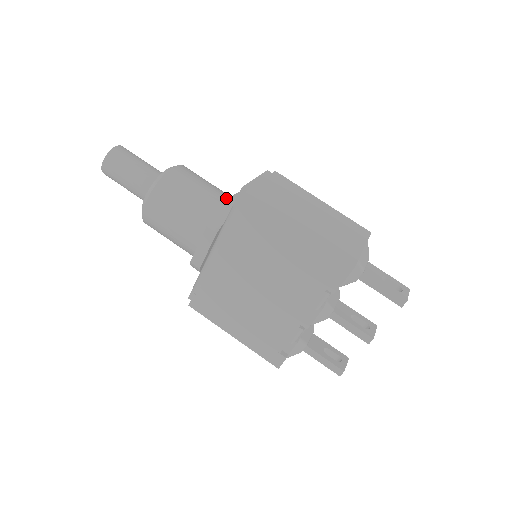
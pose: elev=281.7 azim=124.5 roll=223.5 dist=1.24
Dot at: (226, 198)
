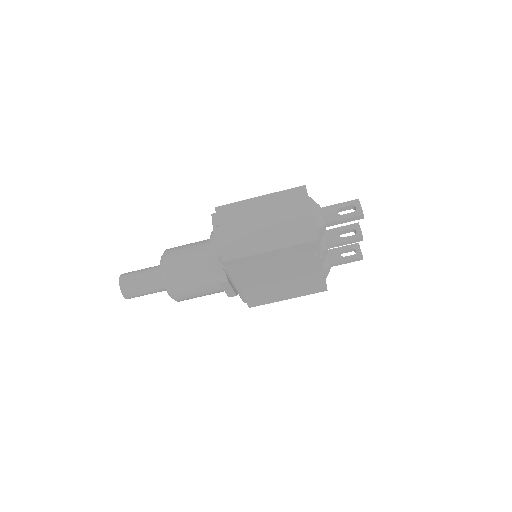
Dot at: (208, 252)
